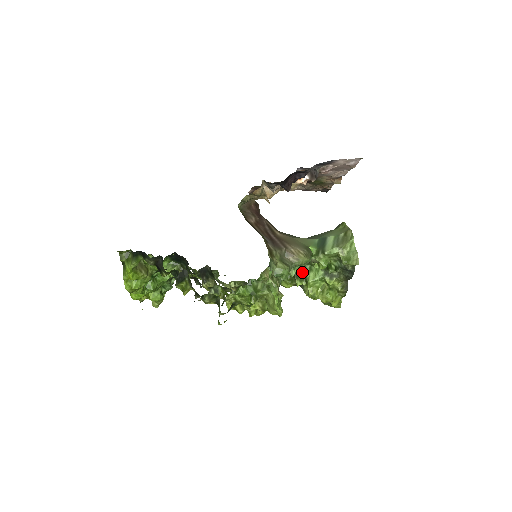
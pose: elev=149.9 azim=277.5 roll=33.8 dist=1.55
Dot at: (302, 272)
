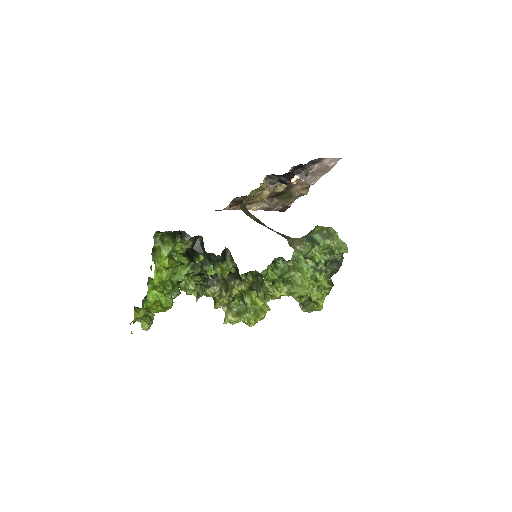
Dot at: occluded
